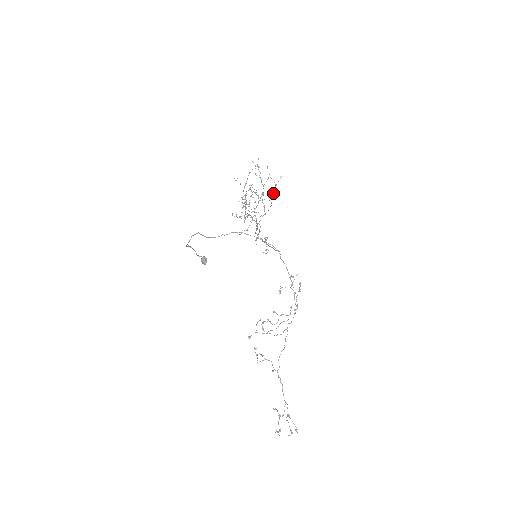
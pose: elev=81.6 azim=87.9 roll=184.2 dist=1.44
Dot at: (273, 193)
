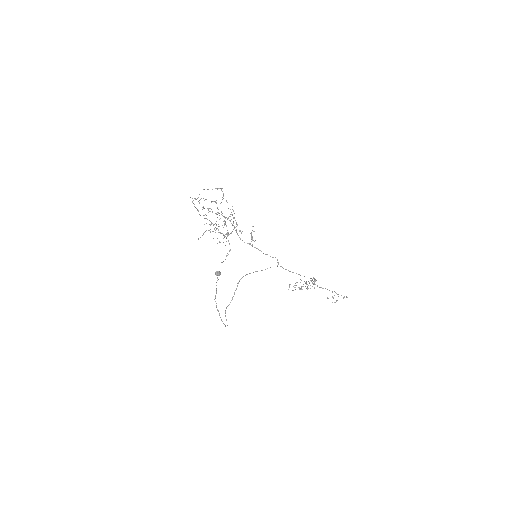
Dot at: (223, 193)
